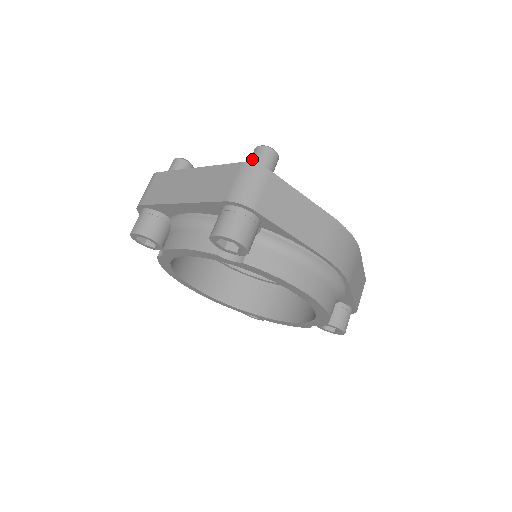
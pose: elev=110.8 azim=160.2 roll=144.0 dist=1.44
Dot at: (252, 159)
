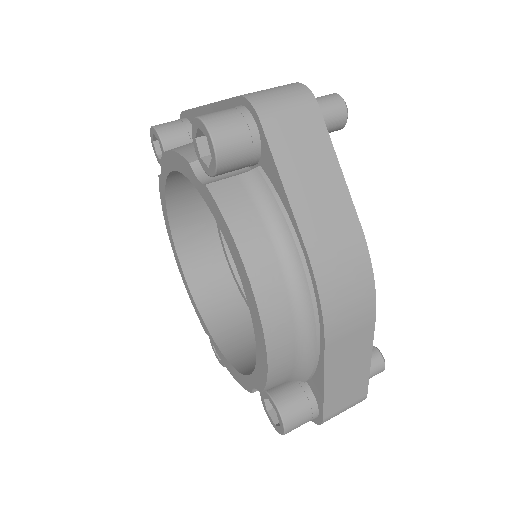
Dot at: occluded
